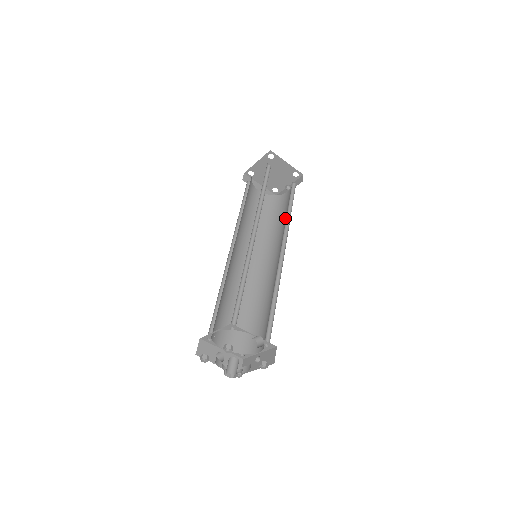
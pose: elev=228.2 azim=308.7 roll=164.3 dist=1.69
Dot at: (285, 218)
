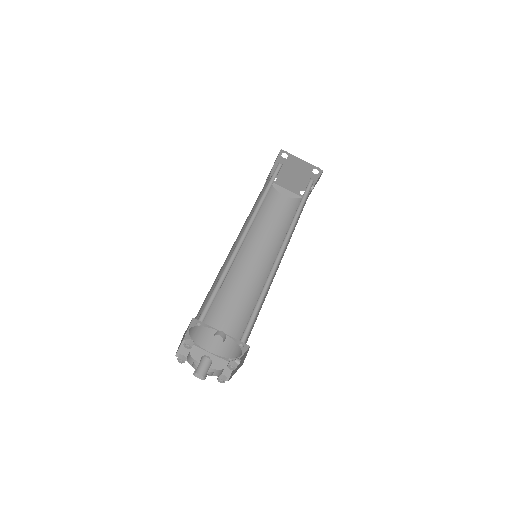
Dot at: occluded
